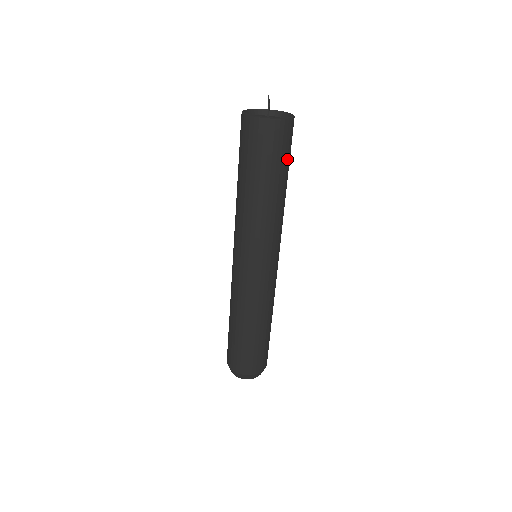
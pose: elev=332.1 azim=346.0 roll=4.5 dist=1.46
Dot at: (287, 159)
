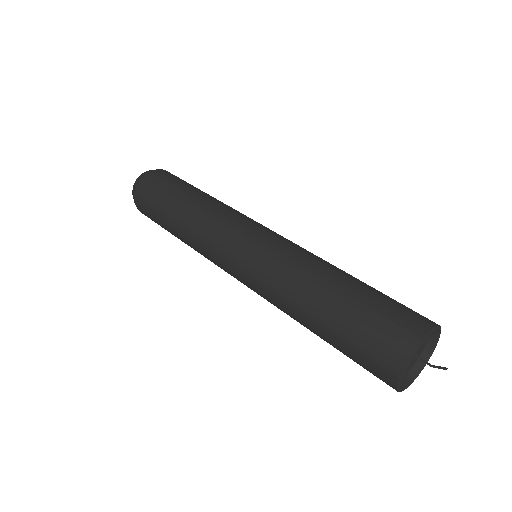
Dot at: occluded
